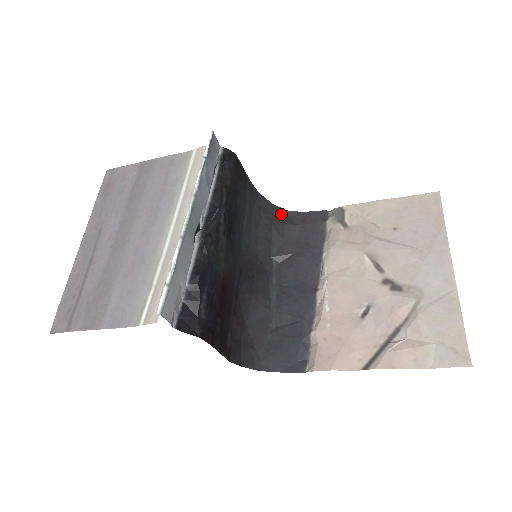
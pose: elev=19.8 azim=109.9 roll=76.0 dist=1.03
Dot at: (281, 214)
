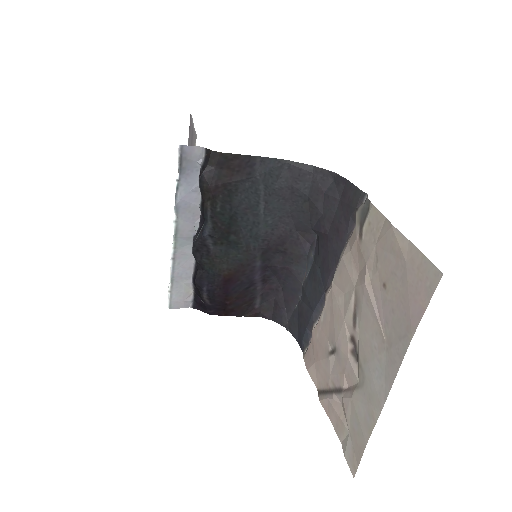
Dot at: (323, 179)
